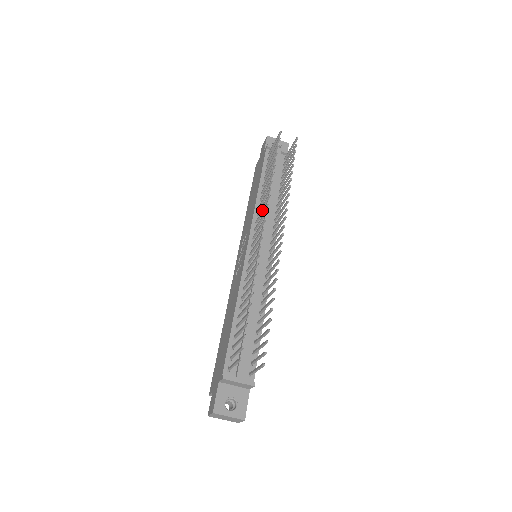
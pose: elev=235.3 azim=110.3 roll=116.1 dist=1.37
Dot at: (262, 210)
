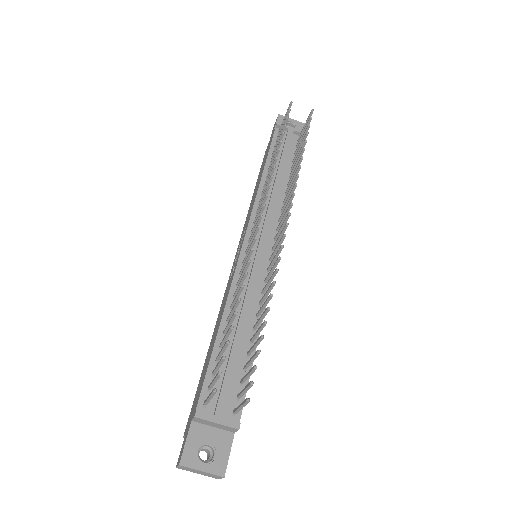
Dot at: (263, 196)
